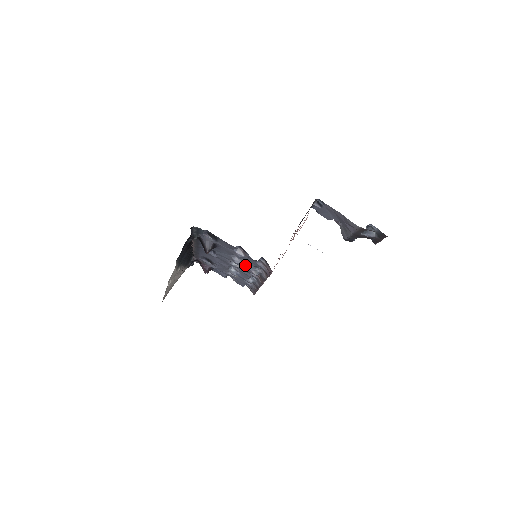
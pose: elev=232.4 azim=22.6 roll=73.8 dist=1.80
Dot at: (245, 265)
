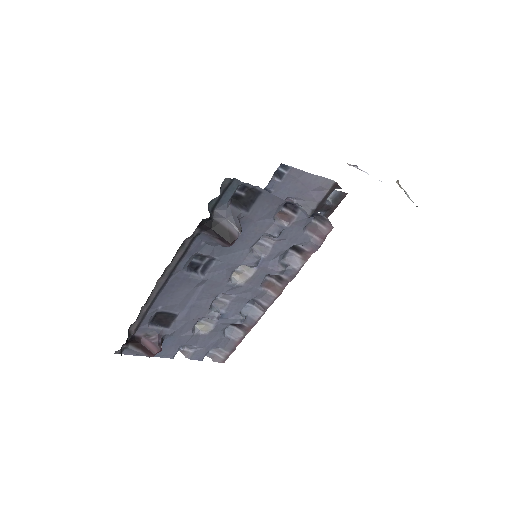
Dot at: (266, 261)
